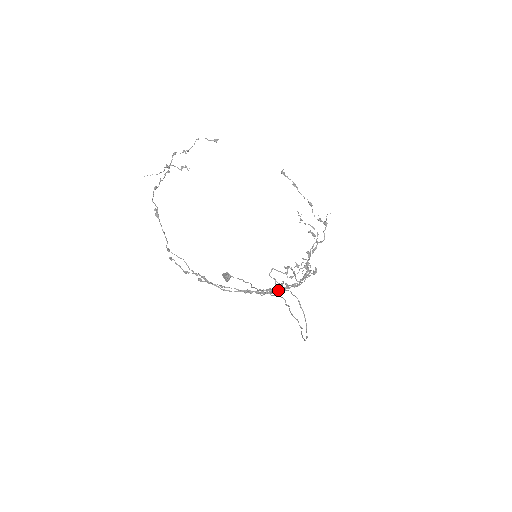
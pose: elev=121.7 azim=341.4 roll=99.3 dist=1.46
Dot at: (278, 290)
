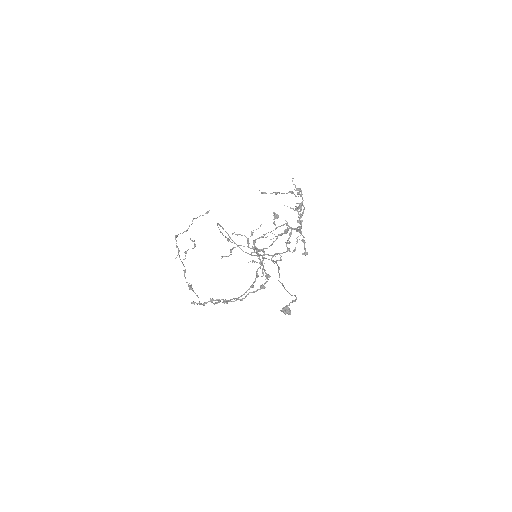
Dot at: (262, 257)
